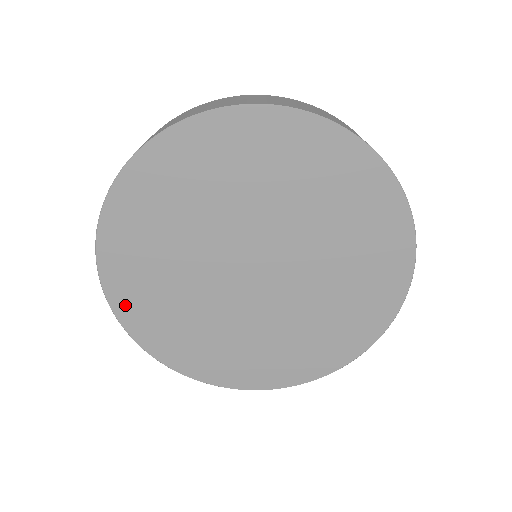
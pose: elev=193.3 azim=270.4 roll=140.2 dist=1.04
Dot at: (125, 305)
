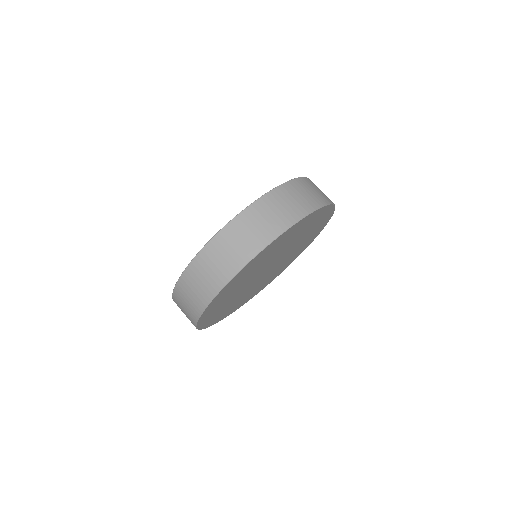
Dot at: (205, 317)
